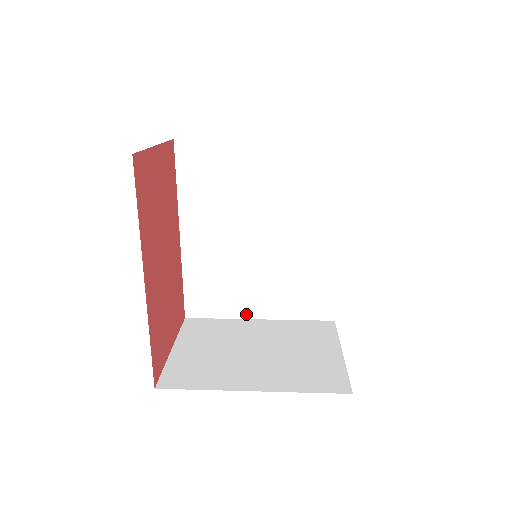
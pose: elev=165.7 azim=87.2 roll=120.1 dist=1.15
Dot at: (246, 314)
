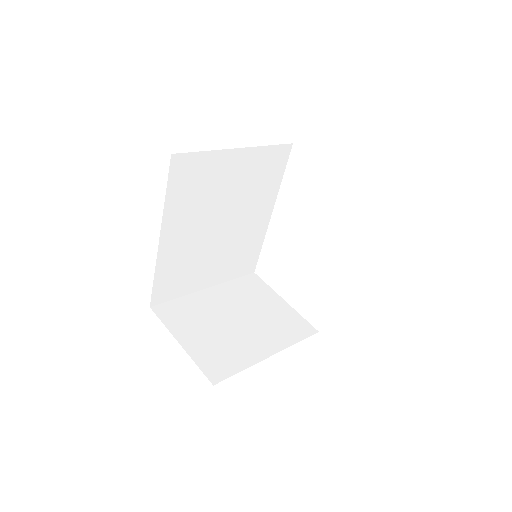
Dot at: (198, 288)
